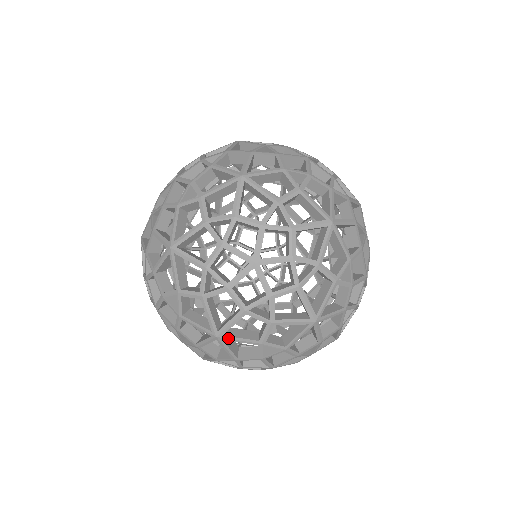
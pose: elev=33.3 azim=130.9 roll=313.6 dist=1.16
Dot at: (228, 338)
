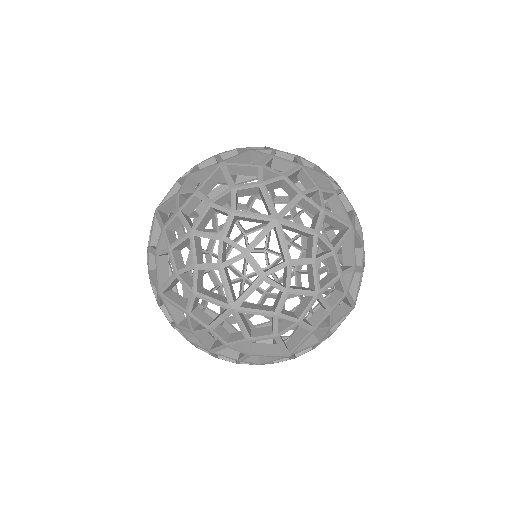
Dot at: (297, 352)
